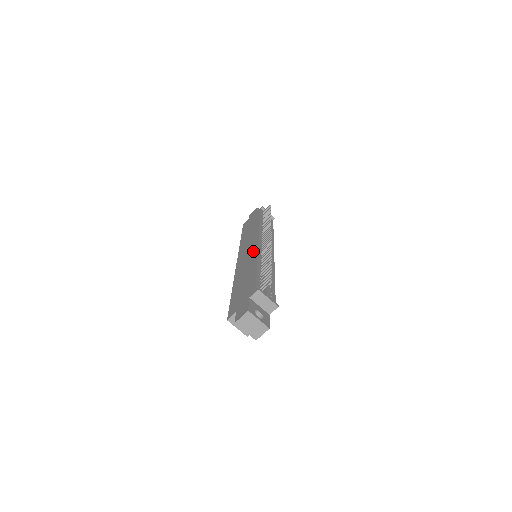
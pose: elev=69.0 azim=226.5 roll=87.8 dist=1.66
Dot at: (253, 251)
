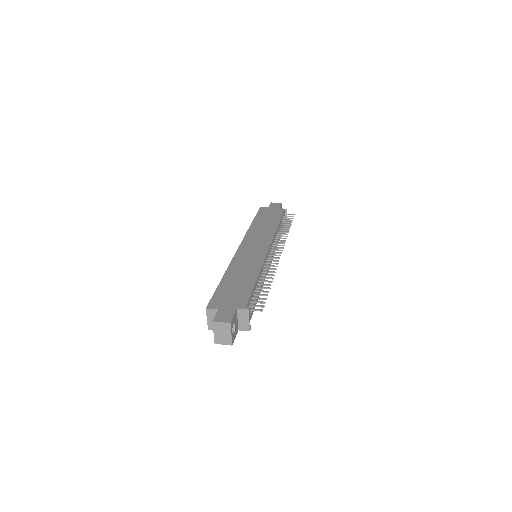
Dot at: (259, 255)
